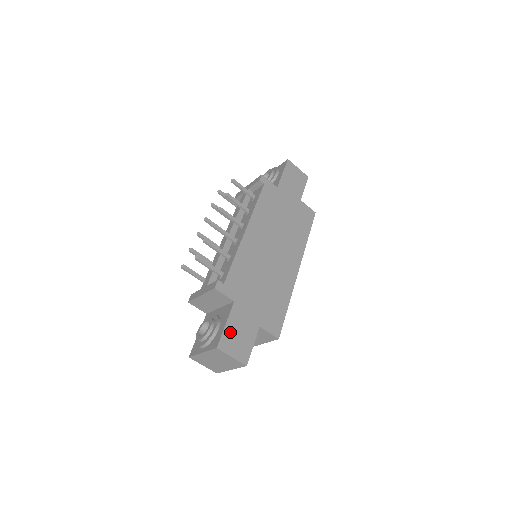
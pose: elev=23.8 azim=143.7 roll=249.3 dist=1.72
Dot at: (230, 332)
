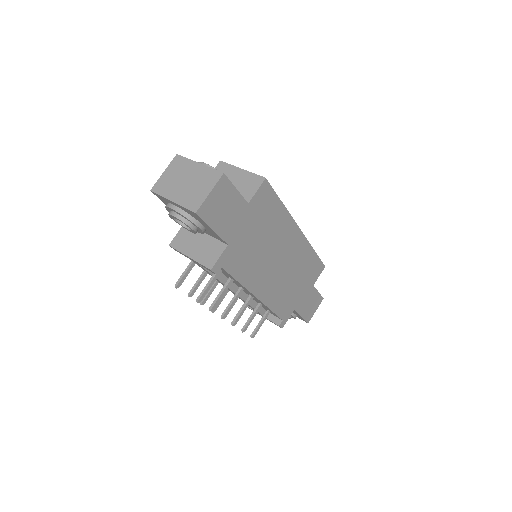
Dot at: (306, 313)
